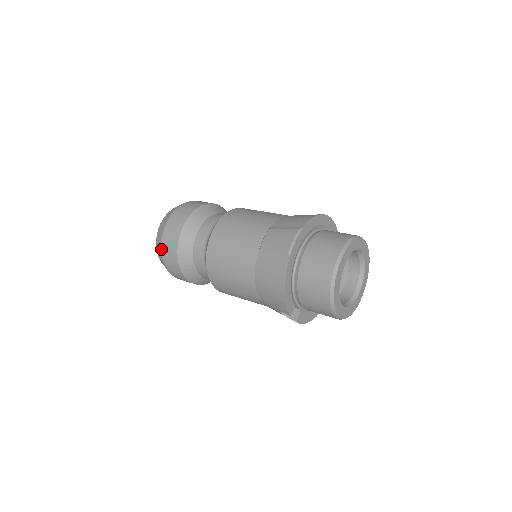
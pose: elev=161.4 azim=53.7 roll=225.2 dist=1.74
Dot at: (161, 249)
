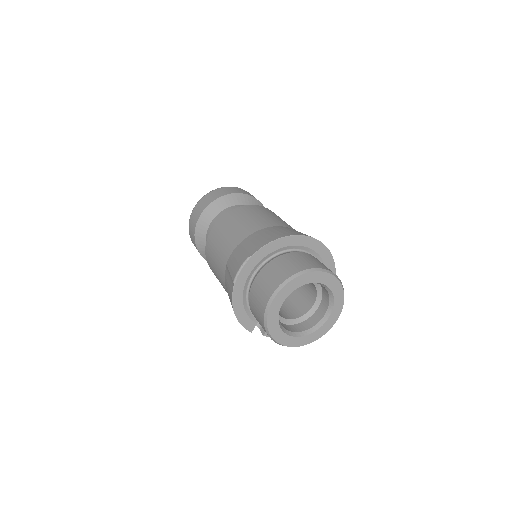
Dot at: occluded
